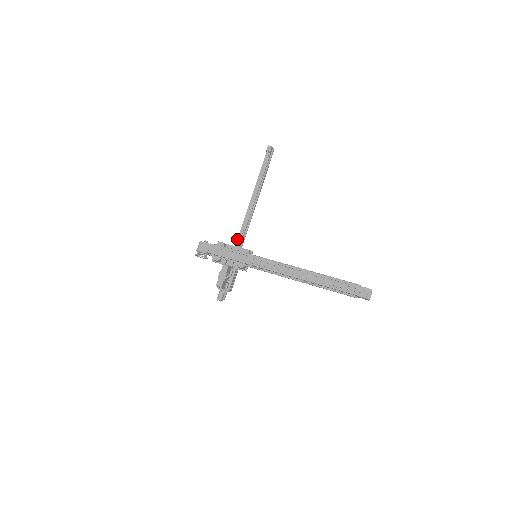
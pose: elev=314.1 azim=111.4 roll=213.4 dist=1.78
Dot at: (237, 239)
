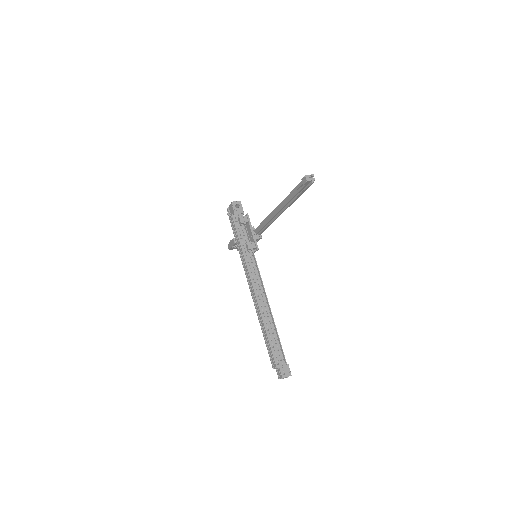
Dot at: occluded
